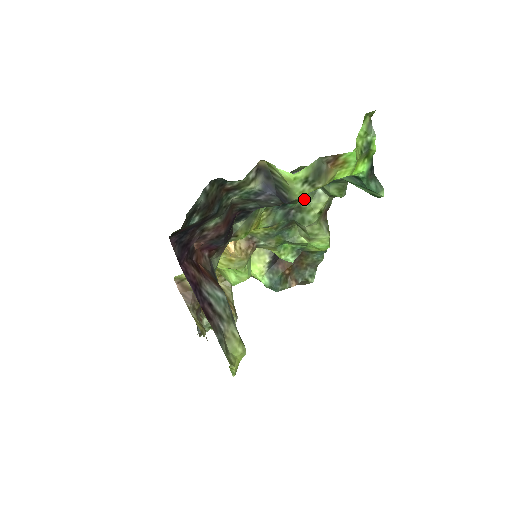
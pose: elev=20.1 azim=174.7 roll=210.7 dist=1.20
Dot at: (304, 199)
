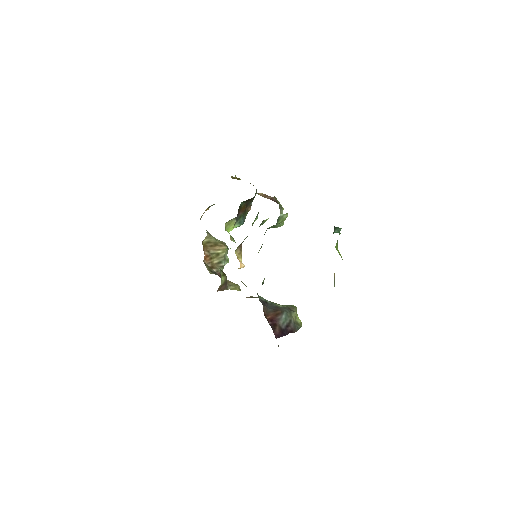
Dot at: occluded
